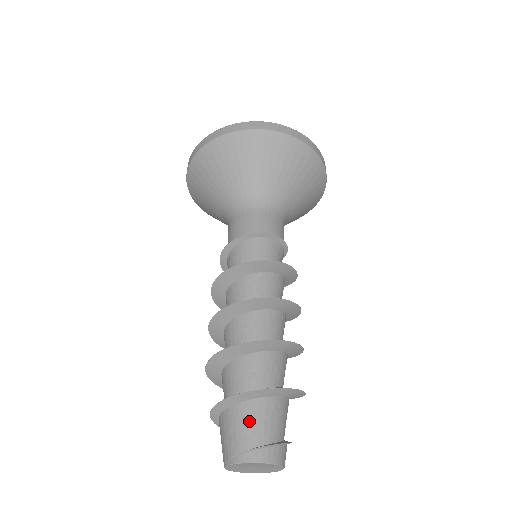
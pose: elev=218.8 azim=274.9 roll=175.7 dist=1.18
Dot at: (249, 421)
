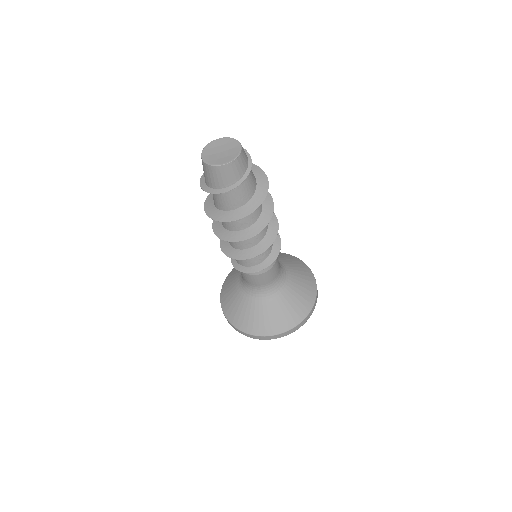
Dot at: occluded
